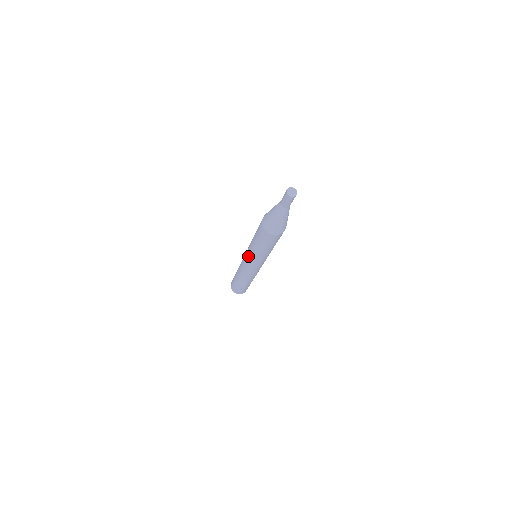
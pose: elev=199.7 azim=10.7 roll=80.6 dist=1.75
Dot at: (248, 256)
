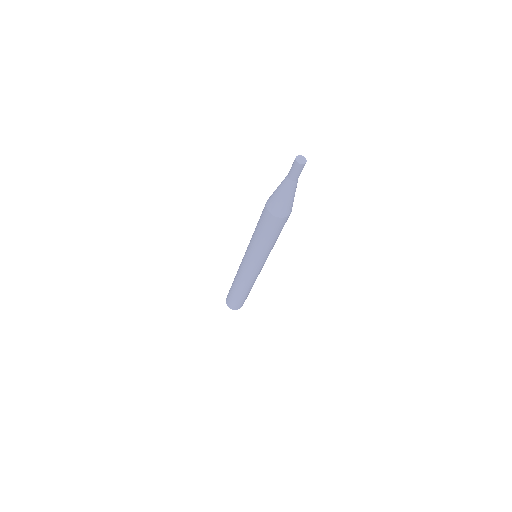
Dot at: (247, 248)
